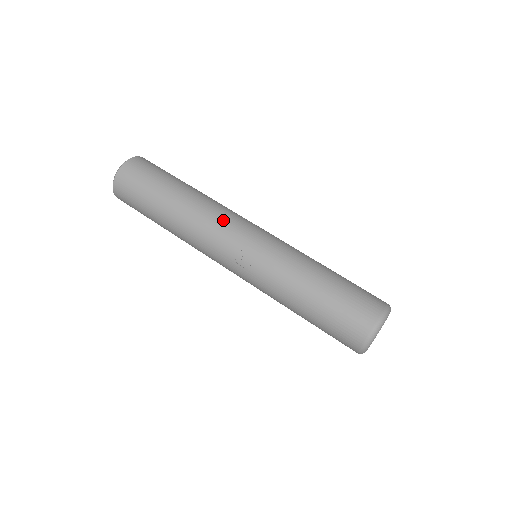
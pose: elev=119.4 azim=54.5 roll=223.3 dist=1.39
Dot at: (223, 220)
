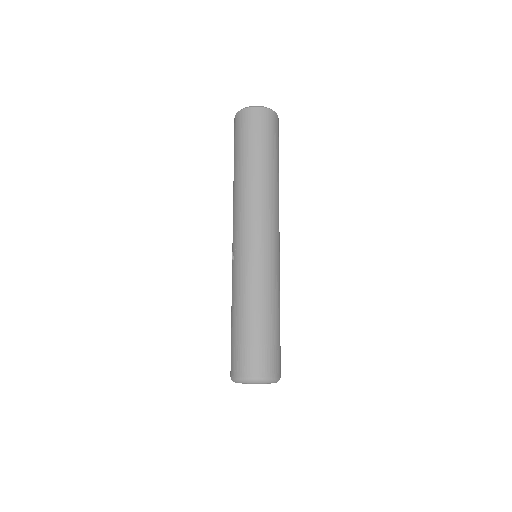
Dot at: (249, 214)
